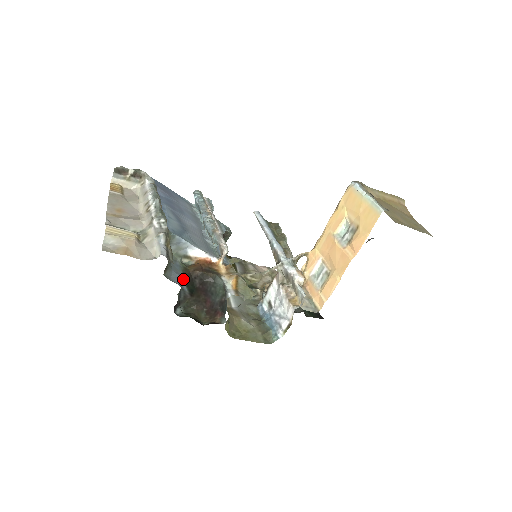
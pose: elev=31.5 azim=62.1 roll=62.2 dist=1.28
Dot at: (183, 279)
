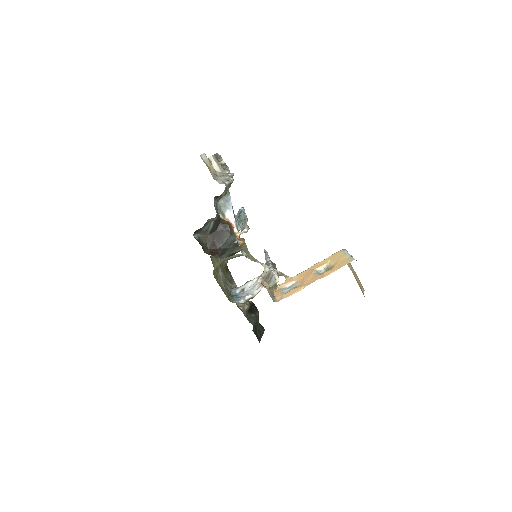
Dot at: (216, 216)
